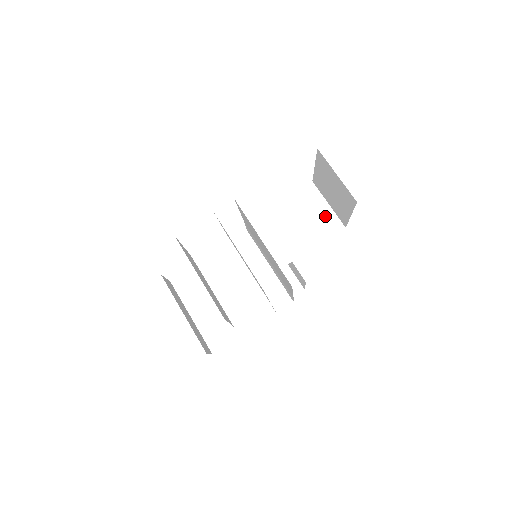
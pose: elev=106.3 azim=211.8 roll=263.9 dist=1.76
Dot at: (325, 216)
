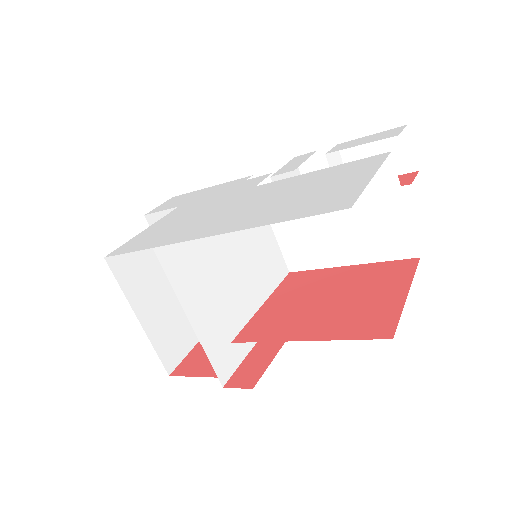
Dot at: (391, 225)
